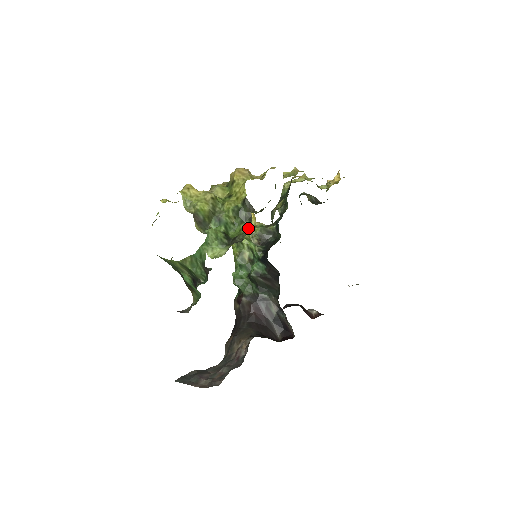
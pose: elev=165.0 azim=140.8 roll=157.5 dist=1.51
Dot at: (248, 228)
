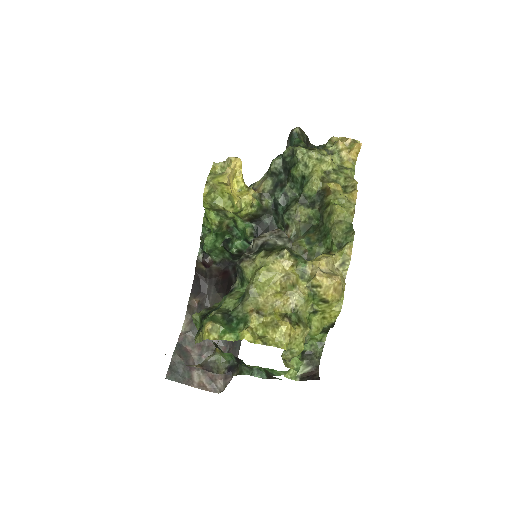
Dot at: (324, 342)
